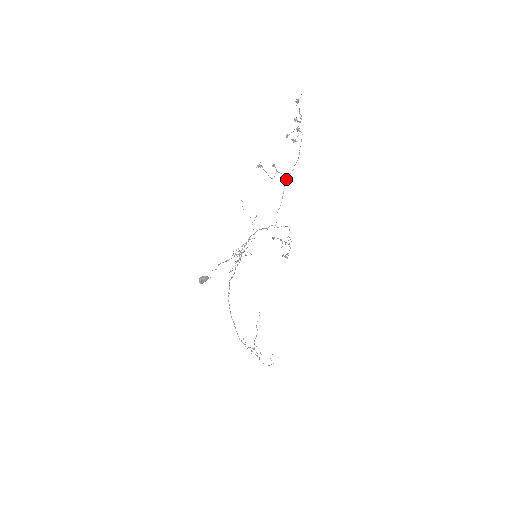
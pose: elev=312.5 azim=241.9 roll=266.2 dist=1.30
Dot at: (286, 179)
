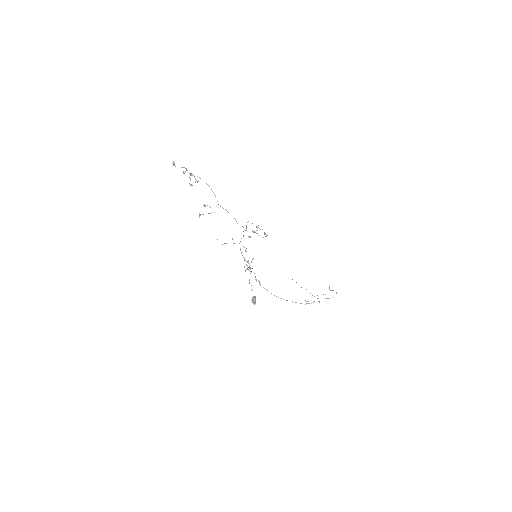
Dot at: occluded
